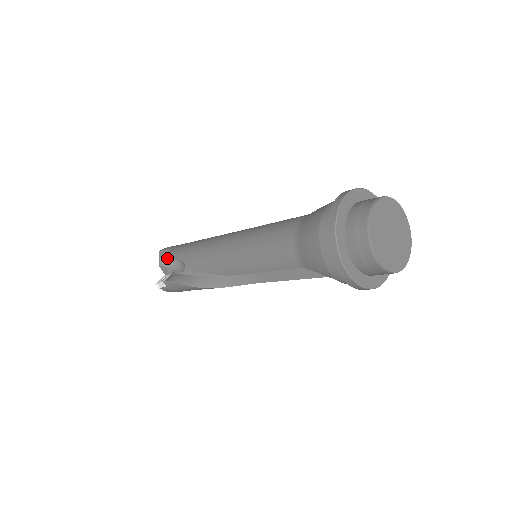
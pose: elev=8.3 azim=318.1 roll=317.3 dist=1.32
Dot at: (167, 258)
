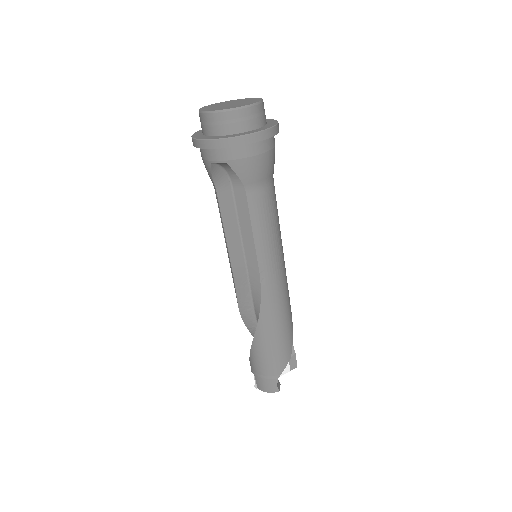
Dot at: occluded
